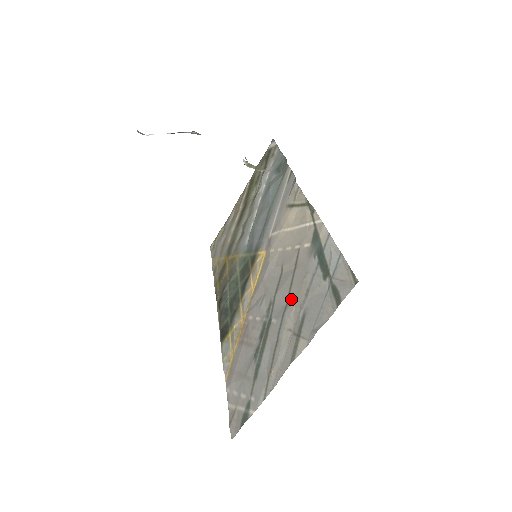
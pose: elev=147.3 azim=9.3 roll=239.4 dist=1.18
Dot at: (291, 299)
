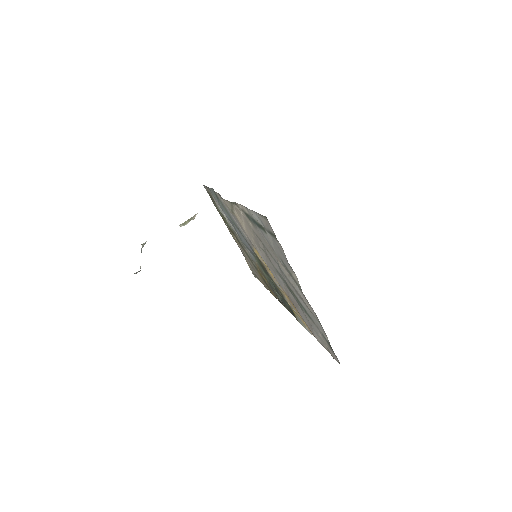
Dot at: (275, 260)
